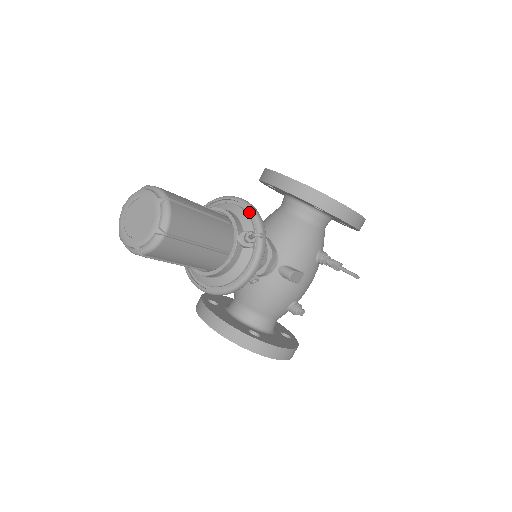
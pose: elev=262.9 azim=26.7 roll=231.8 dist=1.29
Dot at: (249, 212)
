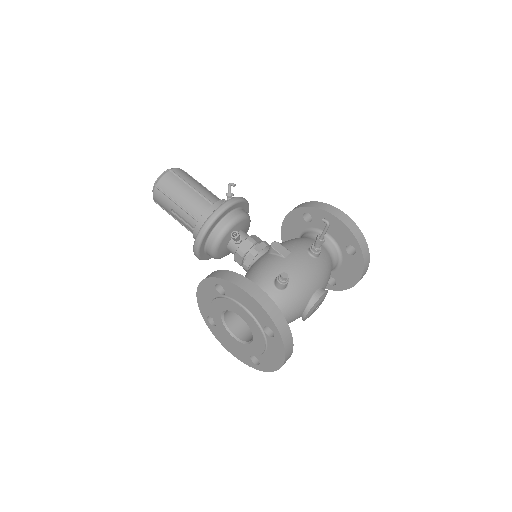
Dot at: occluded
